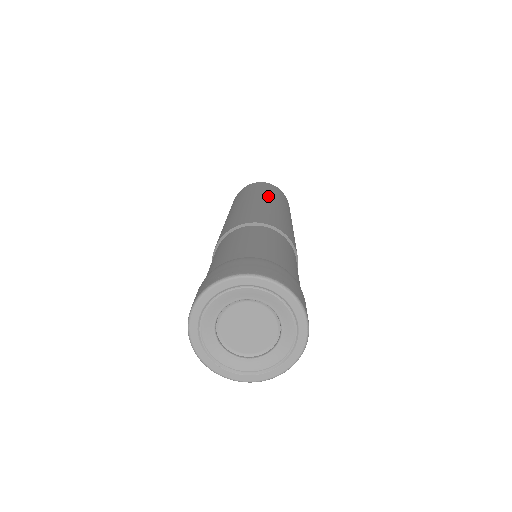
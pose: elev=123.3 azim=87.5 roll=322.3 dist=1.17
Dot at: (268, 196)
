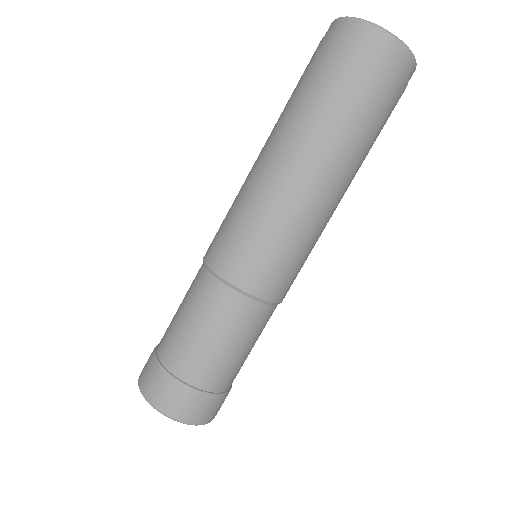
Dot at: (330, 155)
